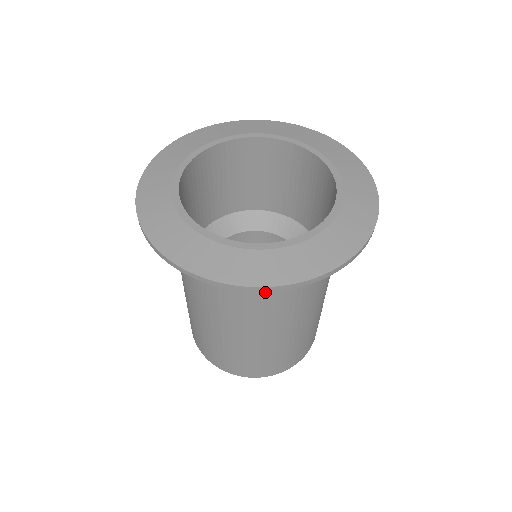
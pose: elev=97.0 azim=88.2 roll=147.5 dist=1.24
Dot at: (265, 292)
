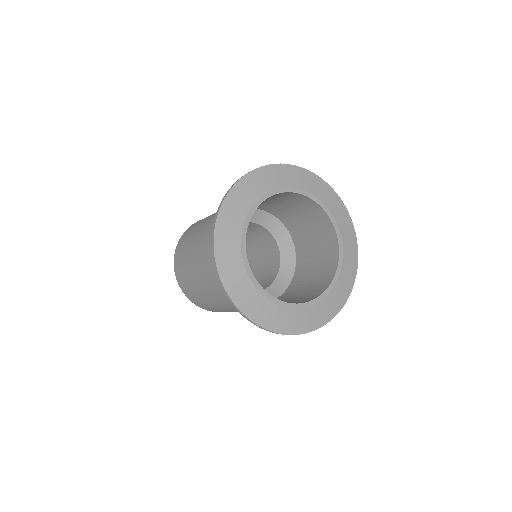
Dot at: occluded
